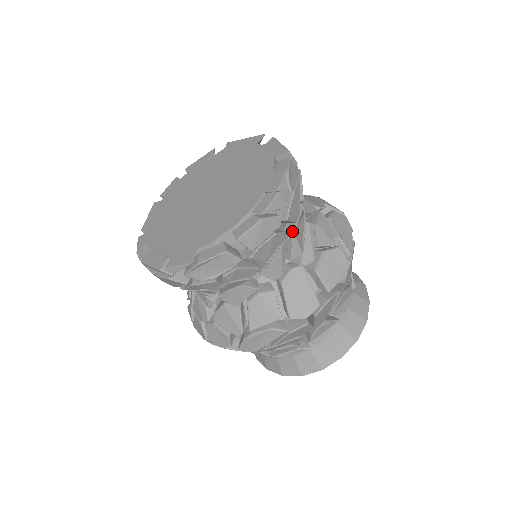
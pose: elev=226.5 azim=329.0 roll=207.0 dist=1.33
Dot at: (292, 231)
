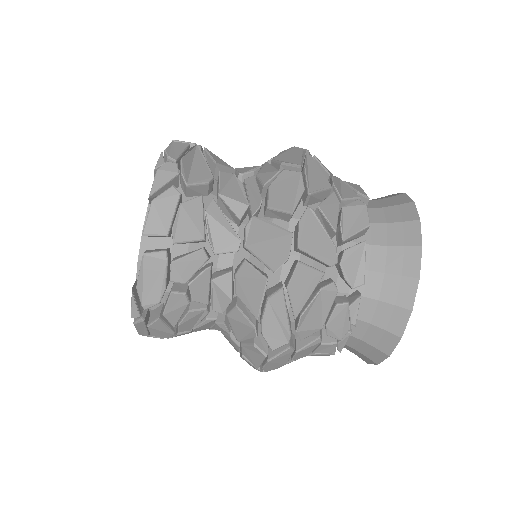
Dot at: occluded
